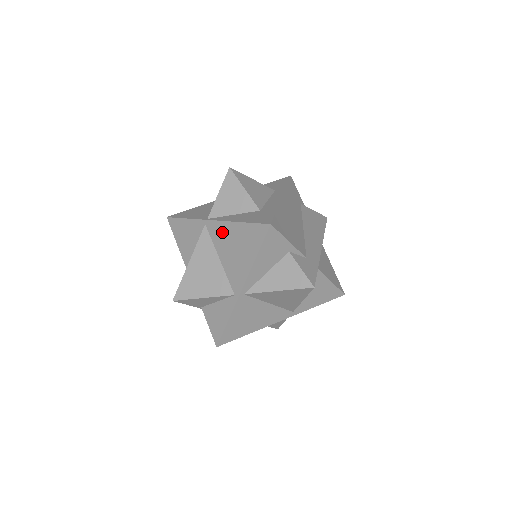
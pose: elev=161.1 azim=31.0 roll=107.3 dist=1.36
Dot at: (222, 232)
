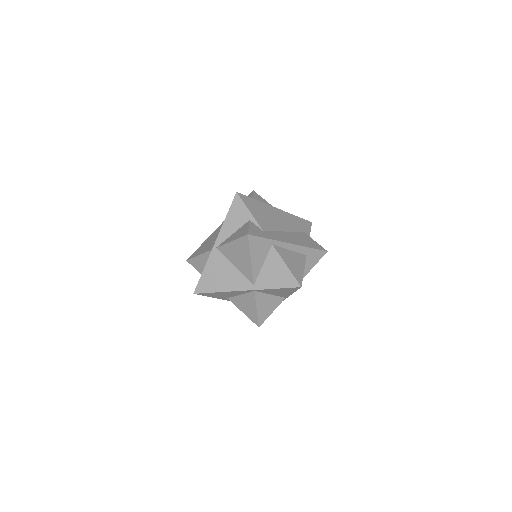
Dot at: occluded
